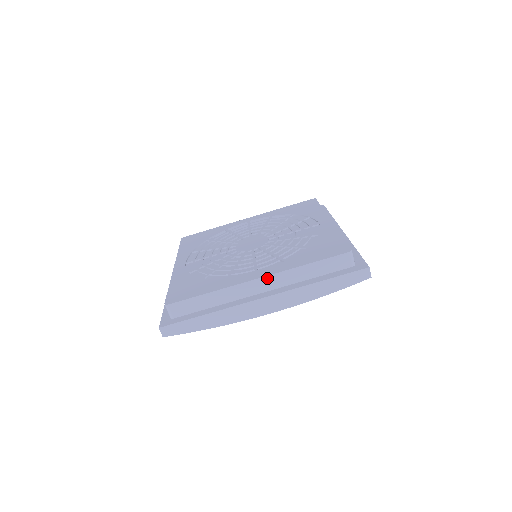
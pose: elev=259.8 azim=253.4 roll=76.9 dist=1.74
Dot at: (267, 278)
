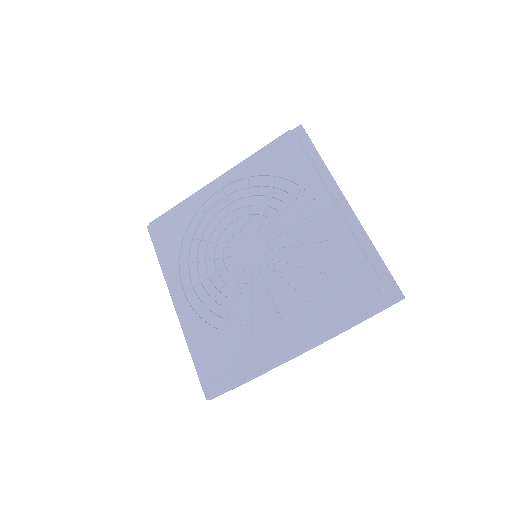
Dot at: (298, 335)
